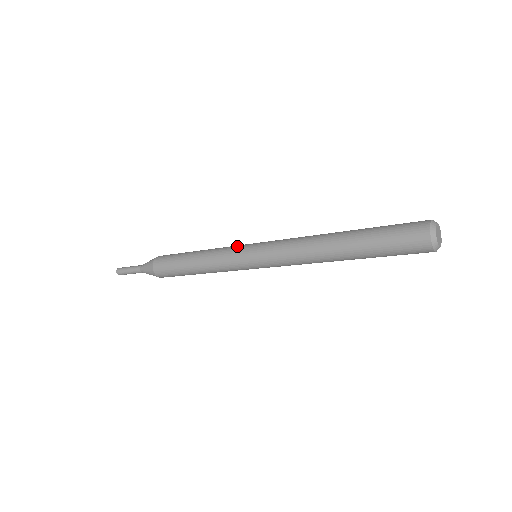
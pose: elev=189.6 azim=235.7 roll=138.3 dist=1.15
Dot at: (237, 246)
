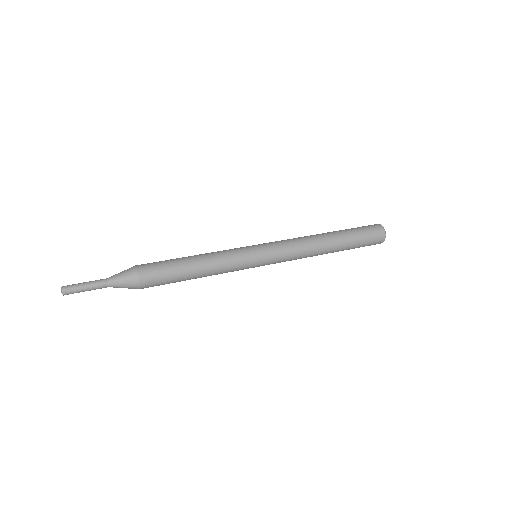
Dot at: (241, 248)
